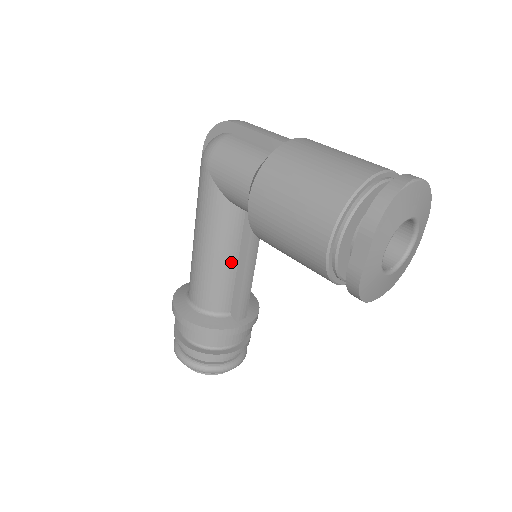
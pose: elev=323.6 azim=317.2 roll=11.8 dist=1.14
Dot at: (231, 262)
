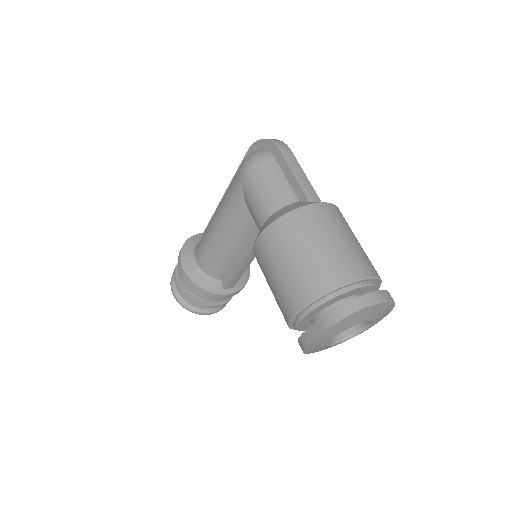
Dot at: (235, 250)
